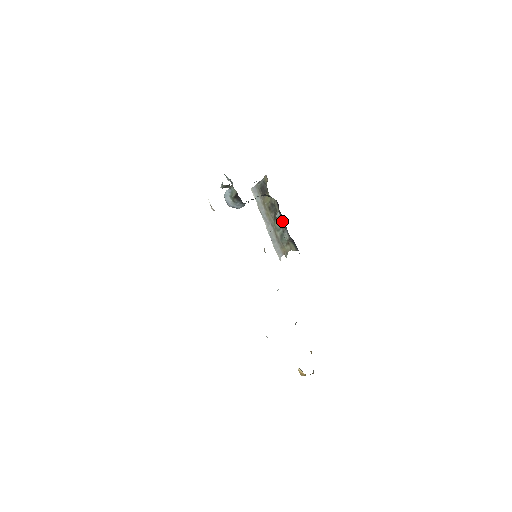
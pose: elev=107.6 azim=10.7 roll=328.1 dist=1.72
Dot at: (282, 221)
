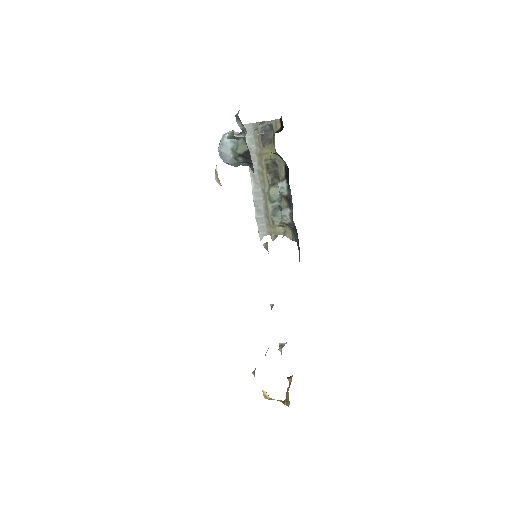
Dot at: (287, 196)
